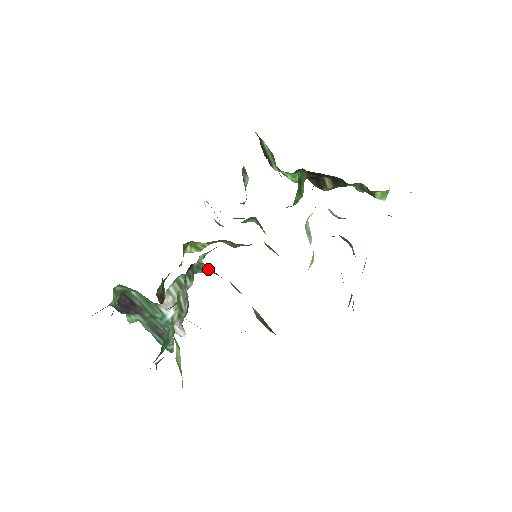
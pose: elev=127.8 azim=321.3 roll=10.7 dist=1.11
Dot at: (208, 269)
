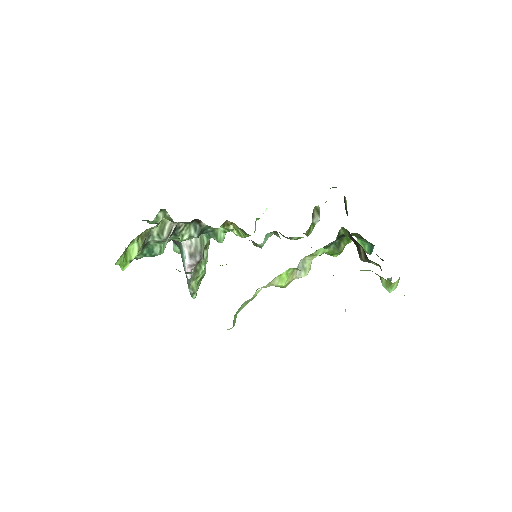
Dot at: occluded
